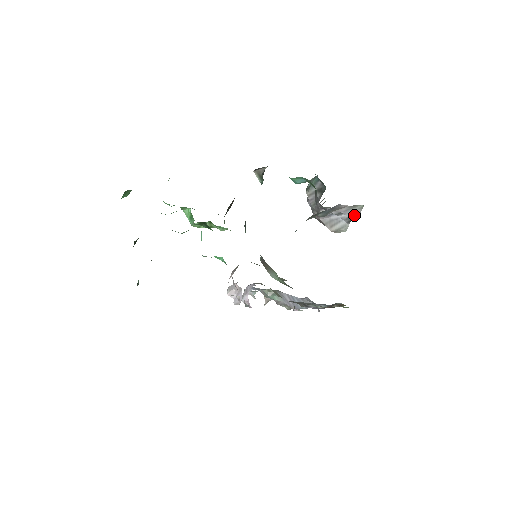
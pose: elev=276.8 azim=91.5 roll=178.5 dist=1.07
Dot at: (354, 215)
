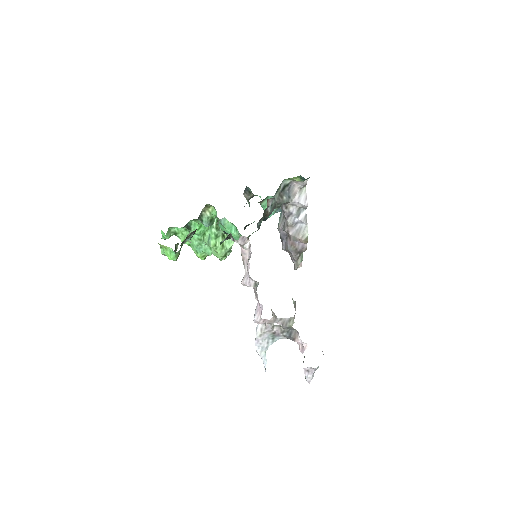
Dot at: (304, 200)
